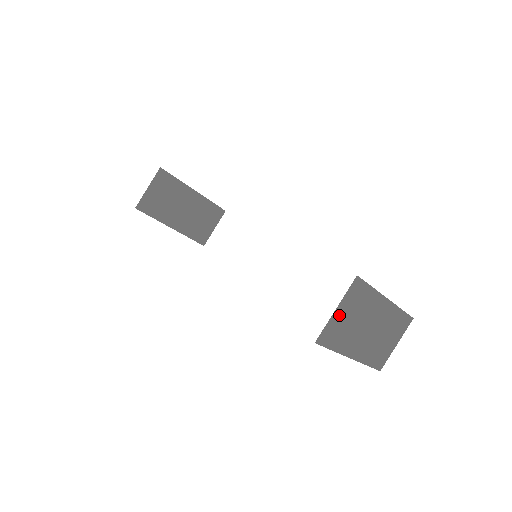
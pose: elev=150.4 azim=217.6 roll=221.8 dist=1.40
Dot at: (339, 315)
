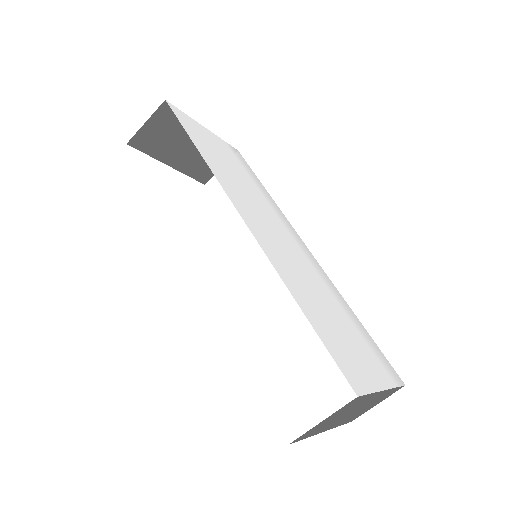
Dot at: (324, 422)
